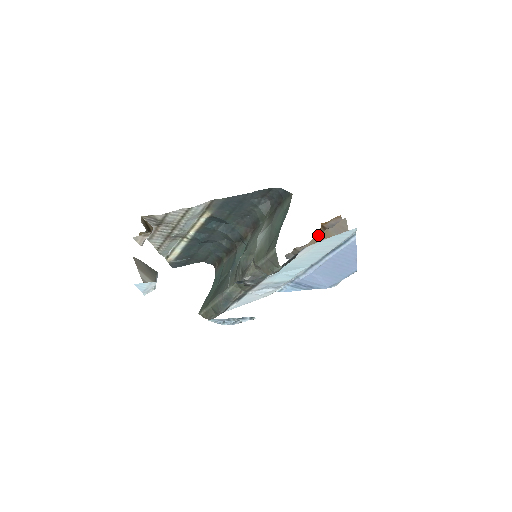
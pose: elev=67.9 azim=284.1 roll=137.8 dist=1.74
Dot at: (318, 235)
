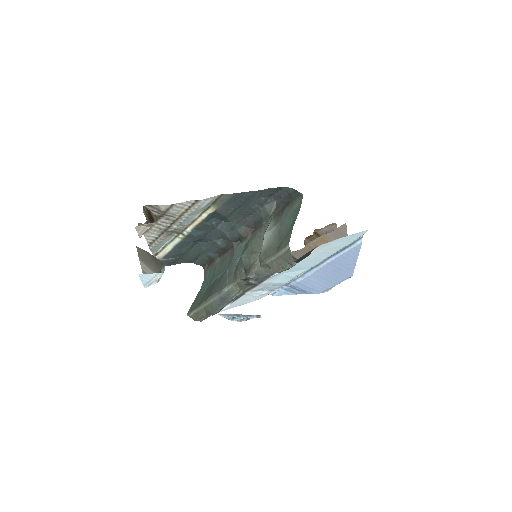
Dot at: (313, 240)
